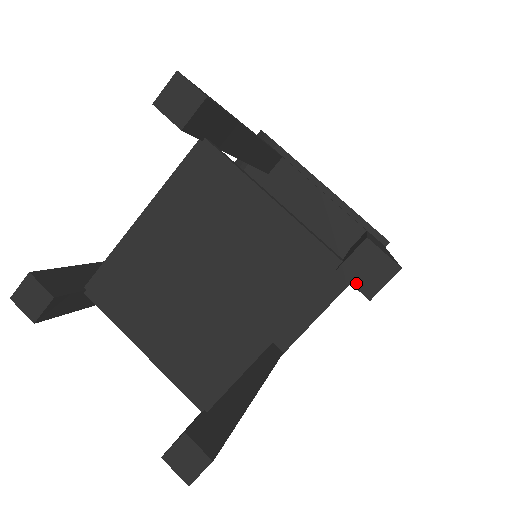
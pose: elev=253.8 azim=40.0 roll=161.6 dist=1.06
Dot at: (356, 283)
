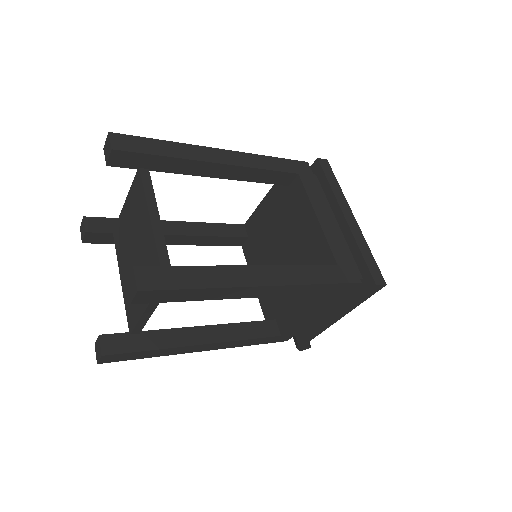
Dot at: (109, 156)
